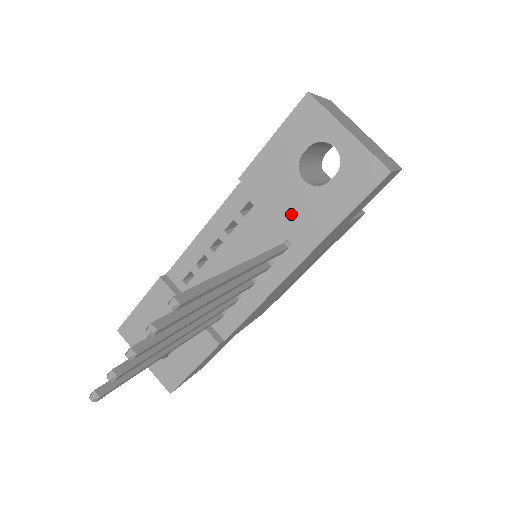
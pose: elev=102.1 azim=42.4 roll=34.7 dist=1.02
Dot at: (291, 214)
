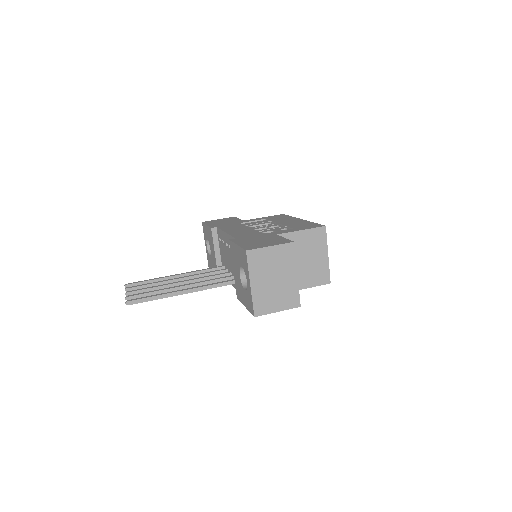
Dot at: (236, 278)
